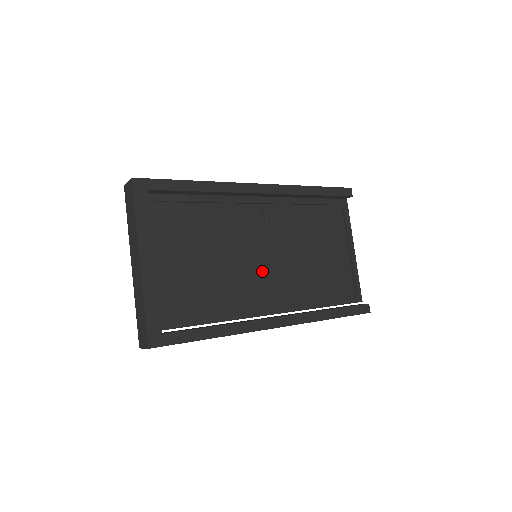
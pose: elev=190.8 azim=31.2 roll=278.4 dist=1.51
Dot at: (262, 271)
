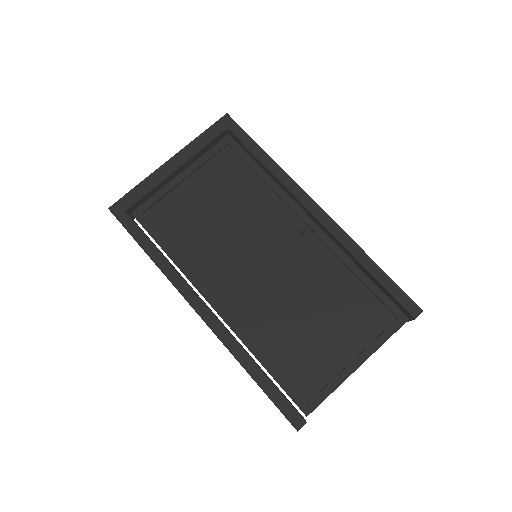
Dot at: (245, 269)
